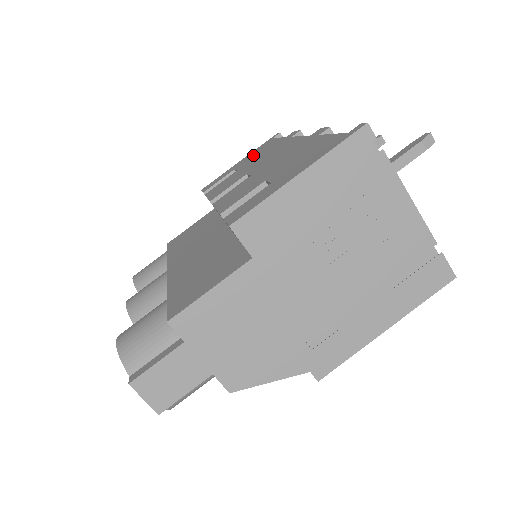
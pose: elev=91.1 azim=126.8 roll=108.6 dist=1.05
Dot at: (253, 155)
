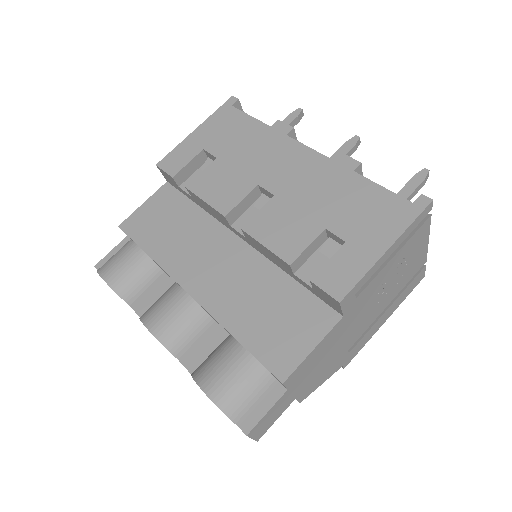
Dot at: (223, 133)
